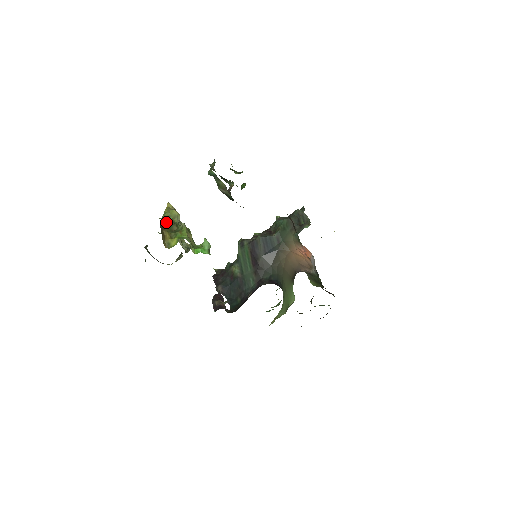
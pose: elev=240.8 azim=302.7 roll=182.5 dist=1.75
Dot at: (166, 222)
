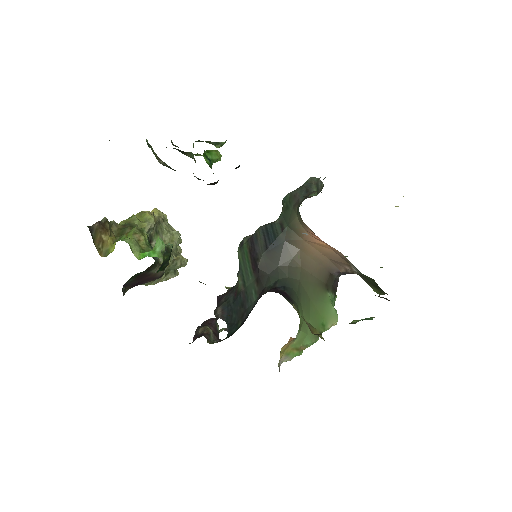
Dot at: (120, 226)
